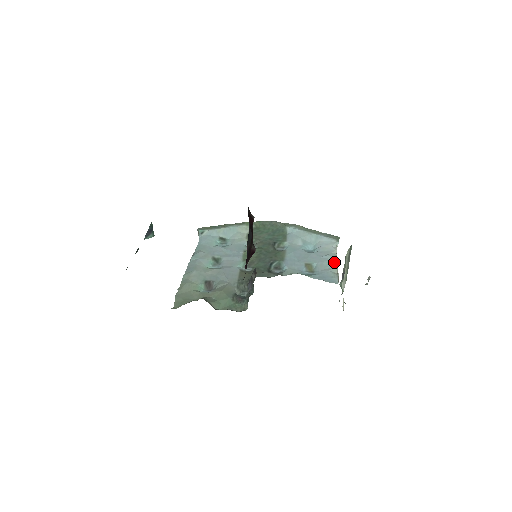
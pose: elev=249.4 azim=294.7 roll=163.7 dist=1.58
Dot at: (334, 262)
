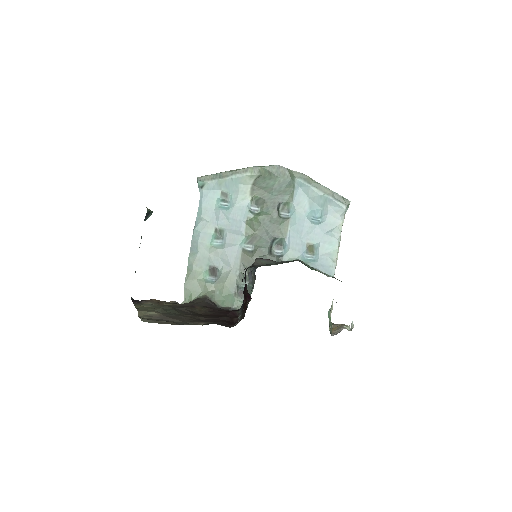
Dot at: (336, 243)
